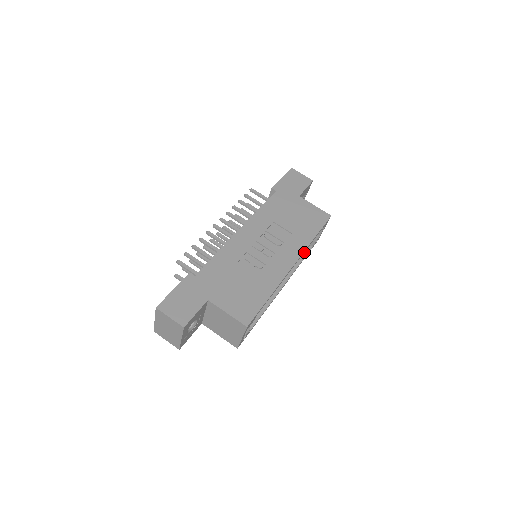
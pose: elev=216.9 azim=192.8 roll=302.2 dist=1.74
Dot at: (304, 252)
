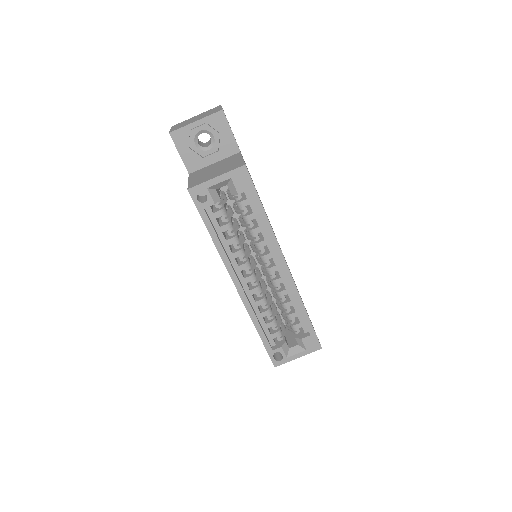
Dot at: (266, 335)
